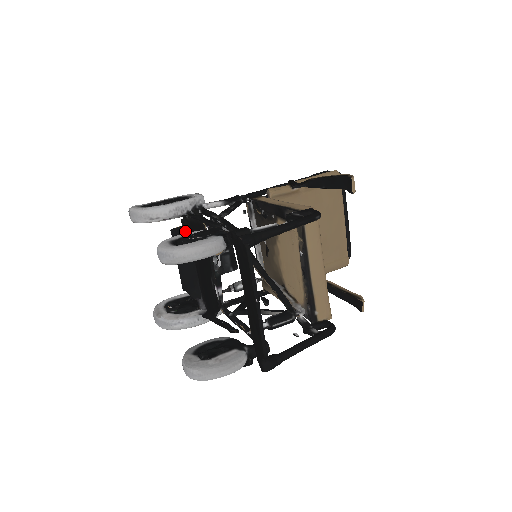
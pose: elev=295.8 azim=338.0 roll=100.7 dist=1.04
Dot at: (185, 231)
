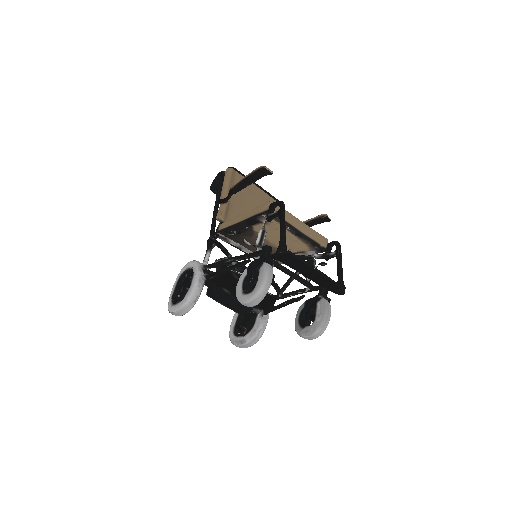
Dot at: (211, 287)
